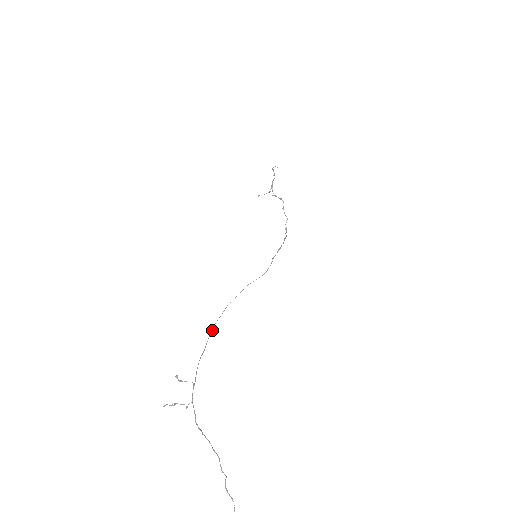
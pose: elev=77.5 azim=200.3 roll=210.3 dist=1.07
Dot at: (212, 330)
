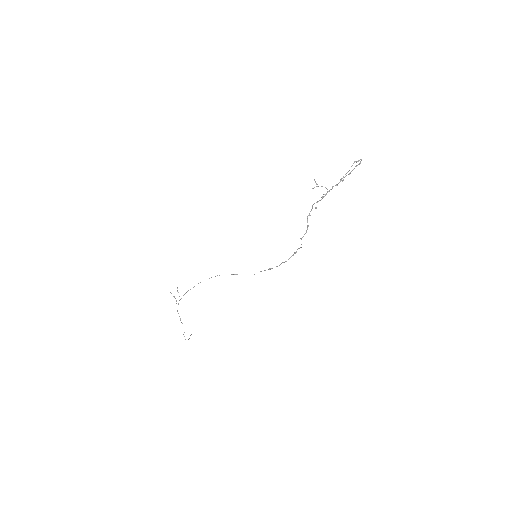
Dot at: (200, 282)
